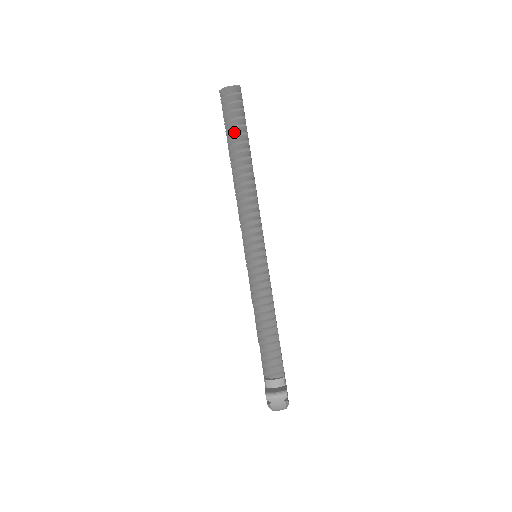
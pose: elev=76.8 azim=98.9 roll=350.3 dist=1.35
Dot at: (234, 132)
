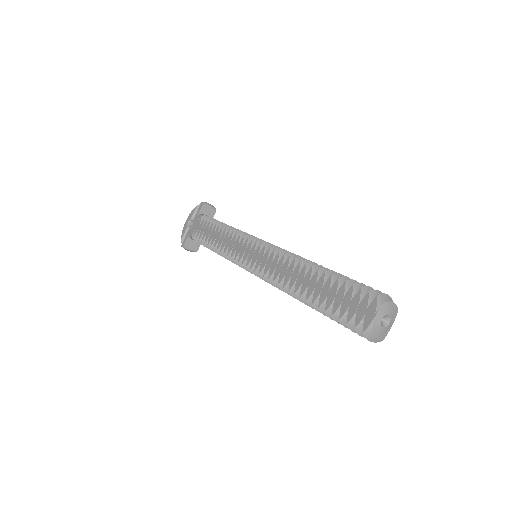
Dot at: (331, 312)
